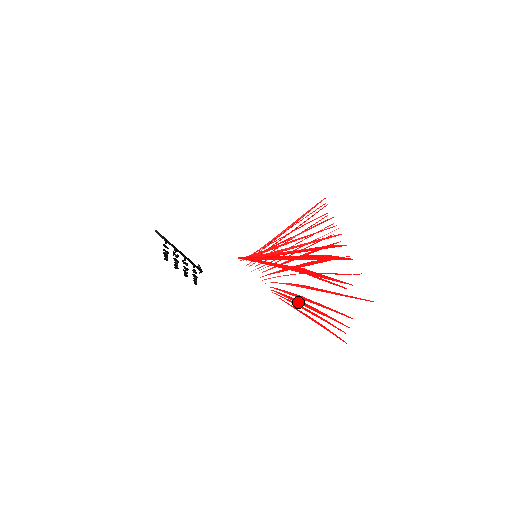
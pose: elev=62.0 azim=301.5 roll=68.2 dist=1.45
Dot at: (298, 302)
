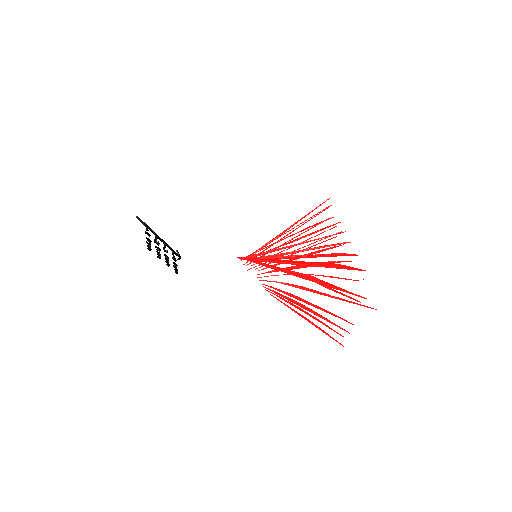
Dot at: (294, 302)
